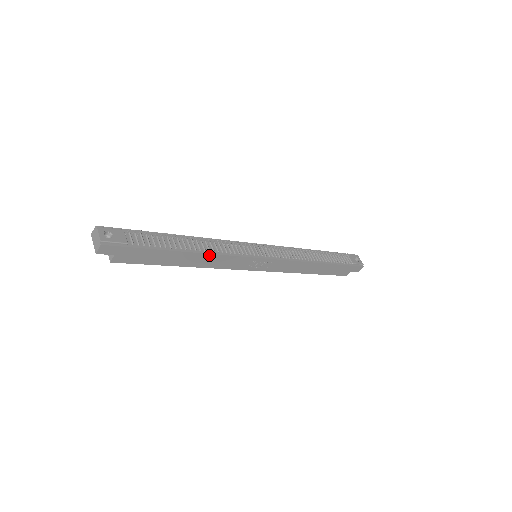
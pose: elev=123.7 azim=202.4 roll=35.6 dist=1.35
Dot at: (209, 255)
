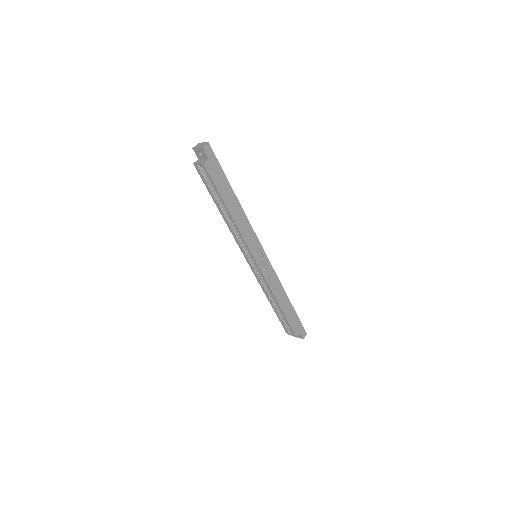
Dot at: (244, 214)
